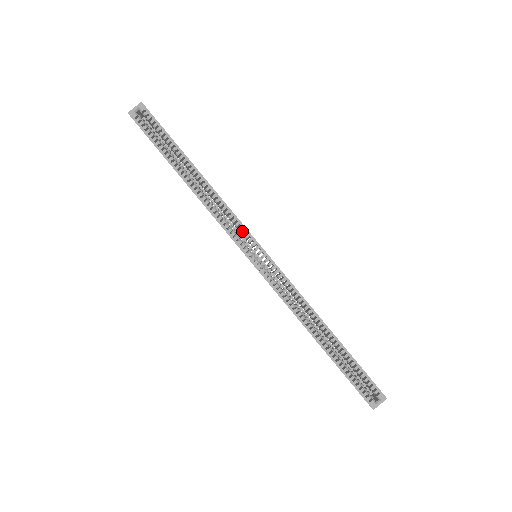
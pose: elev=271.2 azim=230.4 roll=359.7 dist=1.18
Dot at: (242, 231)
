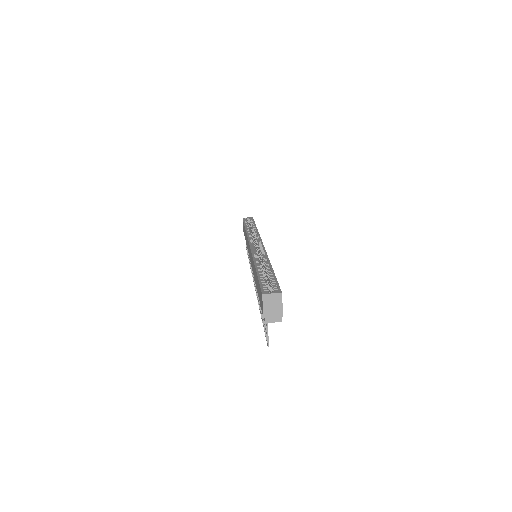
Dot at: (257, 238)
